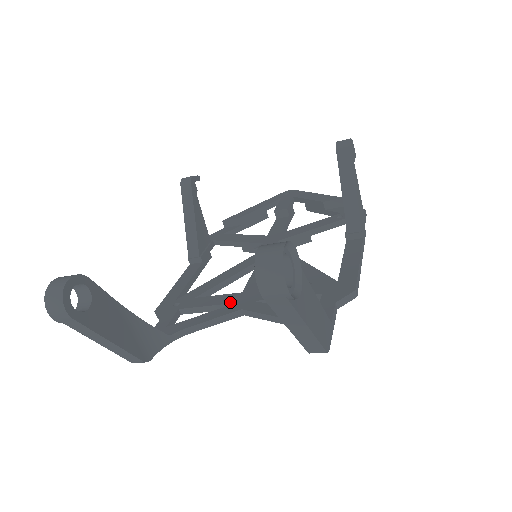
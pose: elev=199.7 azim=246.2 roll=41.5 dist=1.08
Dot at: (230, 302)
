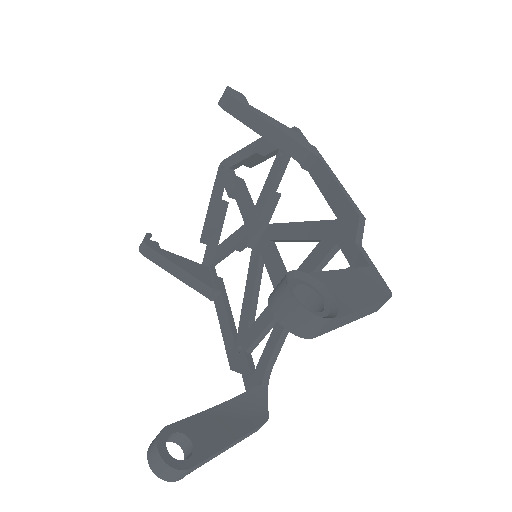
Dot at: occluded
